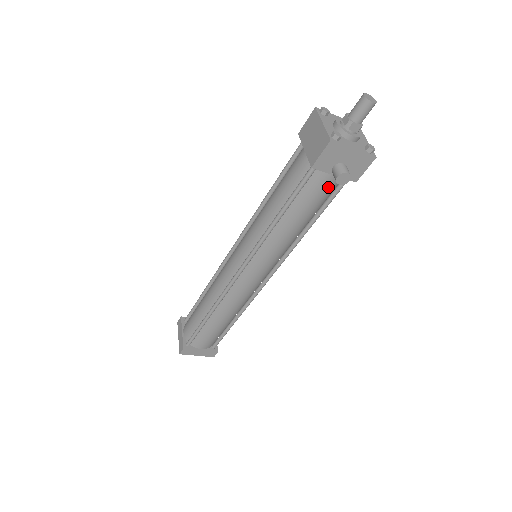
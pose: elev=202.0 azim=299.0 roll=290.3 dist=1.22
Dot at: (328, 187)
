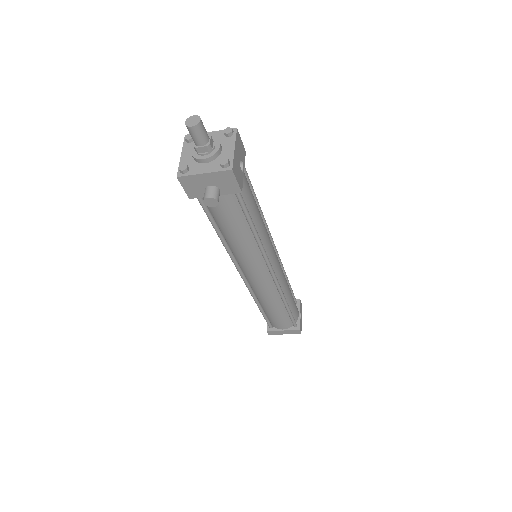
Dot at: (225, 204)
